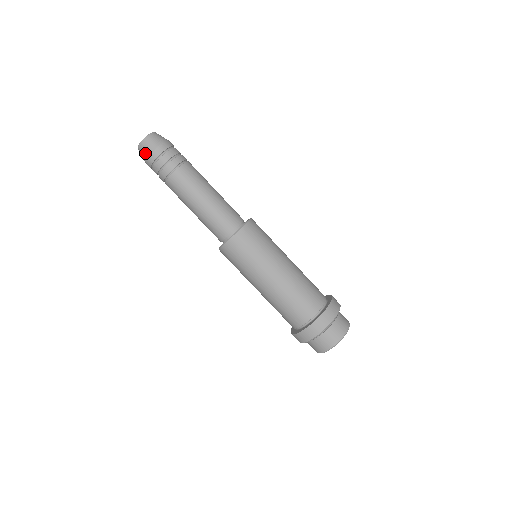
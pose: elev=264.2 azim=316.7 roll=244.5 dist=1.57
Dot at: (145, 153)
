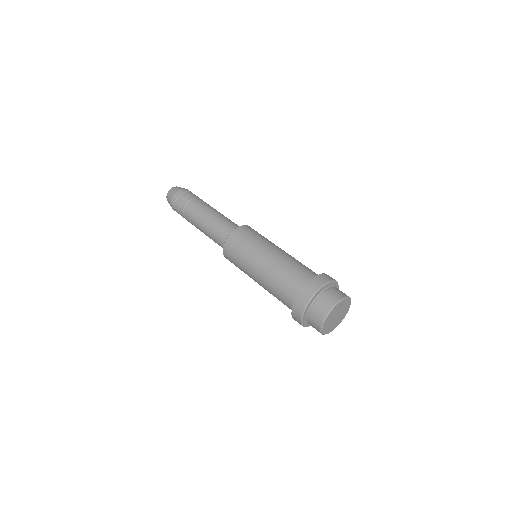
Dot at: (171, 195)
